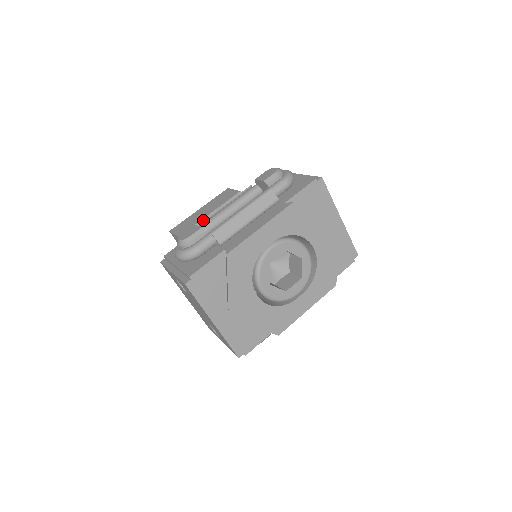
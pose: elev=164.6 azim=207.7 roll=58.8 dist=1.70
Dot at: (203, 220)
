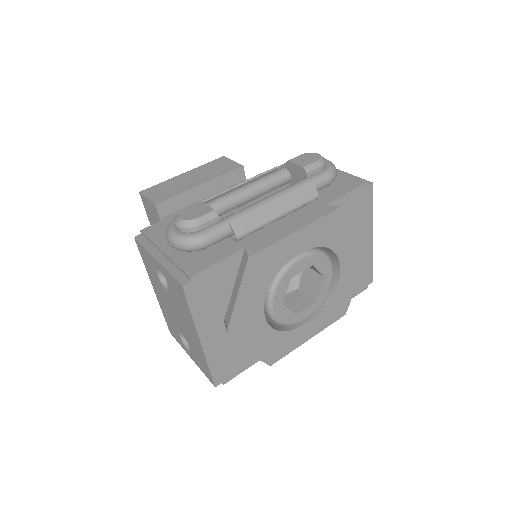
Dot at: occluded
